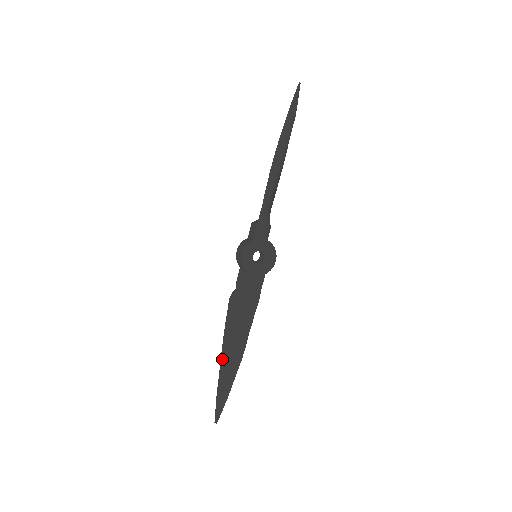
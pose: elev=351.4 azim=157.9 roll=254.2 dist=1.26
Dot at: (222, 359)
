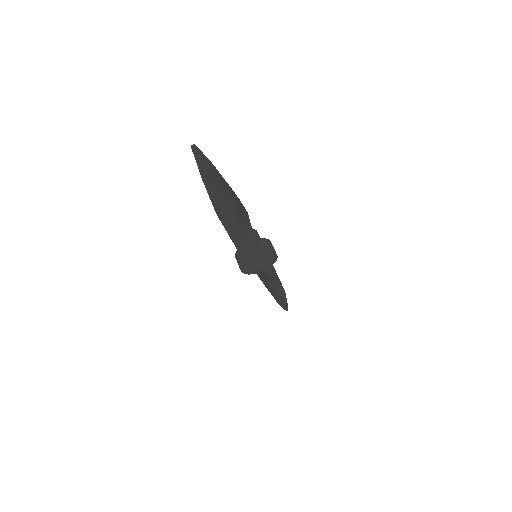
Dot at: (270, 292)
